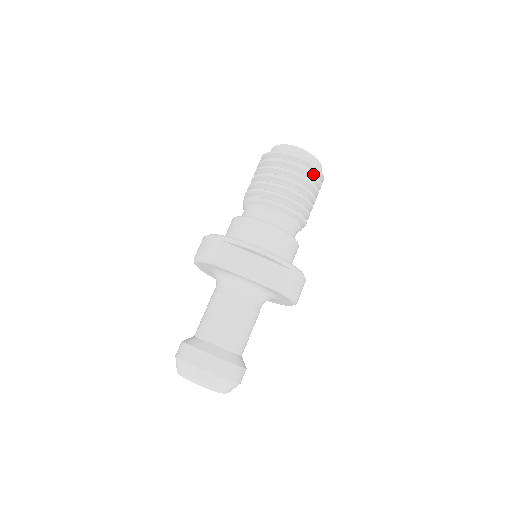
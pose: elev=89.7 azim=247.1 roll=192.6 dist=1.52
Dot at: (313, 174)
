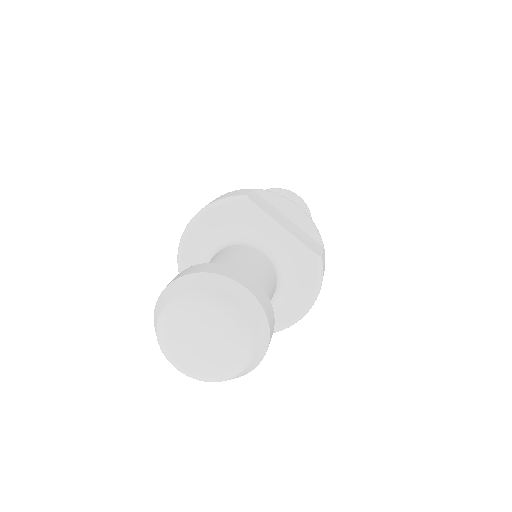
Dot at: occluded
